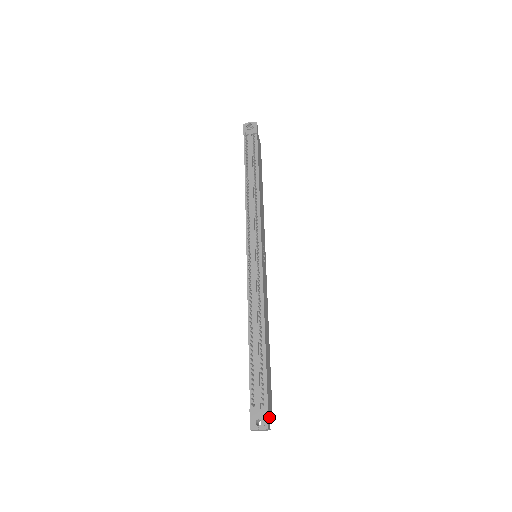
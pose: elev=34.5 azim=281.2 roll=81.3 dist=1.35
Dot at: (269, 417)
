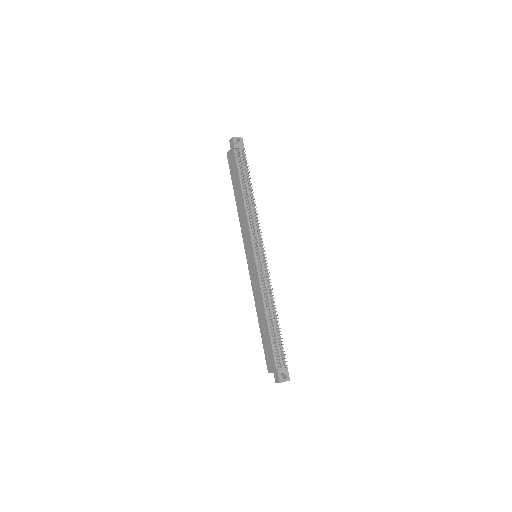
Dot at: occluded
